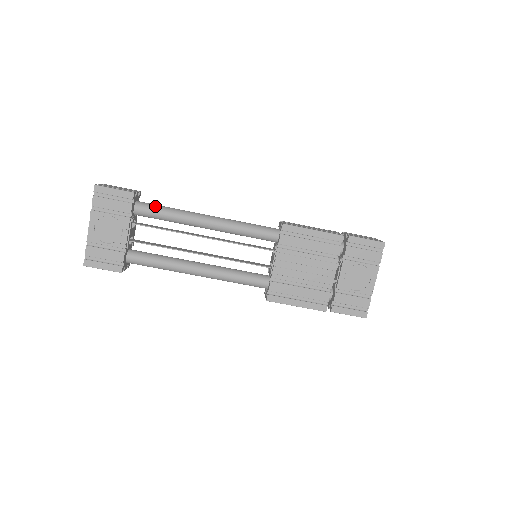
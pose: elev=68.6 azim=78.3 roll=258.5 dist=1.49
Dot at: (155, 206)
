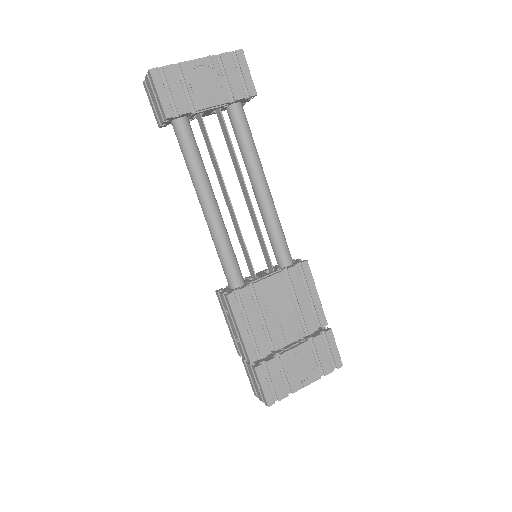
Dot at: occluded
